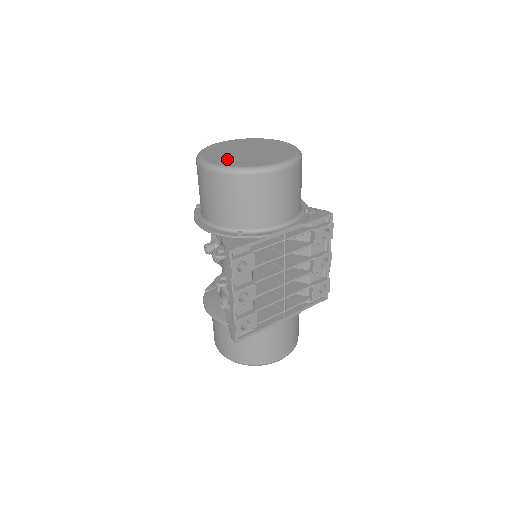
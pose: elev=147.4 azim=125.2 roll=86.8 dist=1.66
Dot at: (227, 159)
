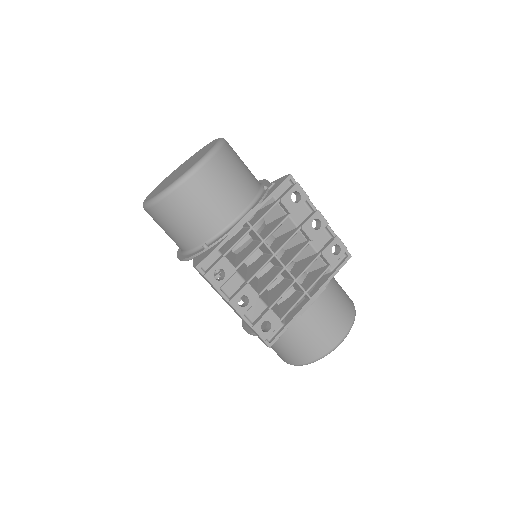
Dot at: (160, 189)
